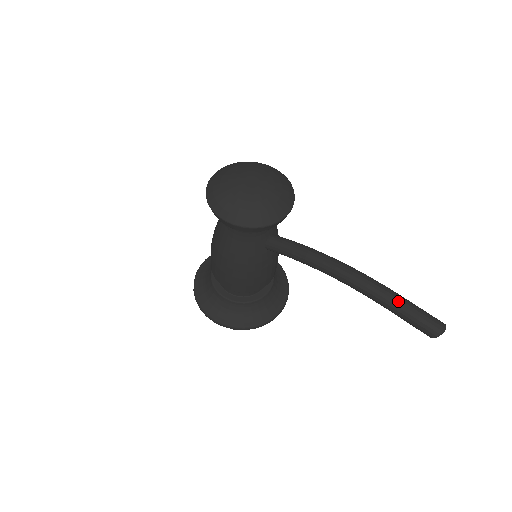
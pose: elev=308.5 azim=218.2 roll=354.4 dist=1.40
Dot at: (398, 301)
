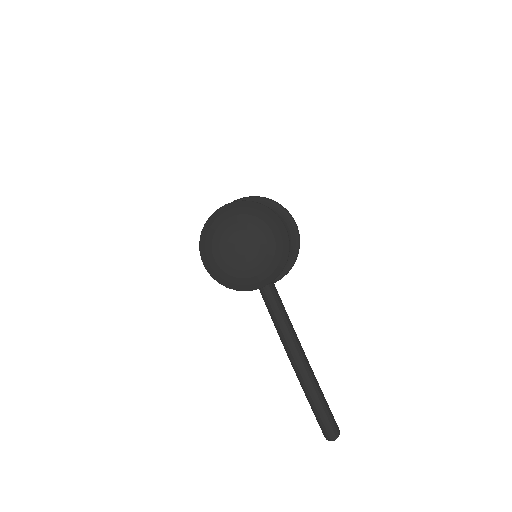
Dot at: (314, 401)
